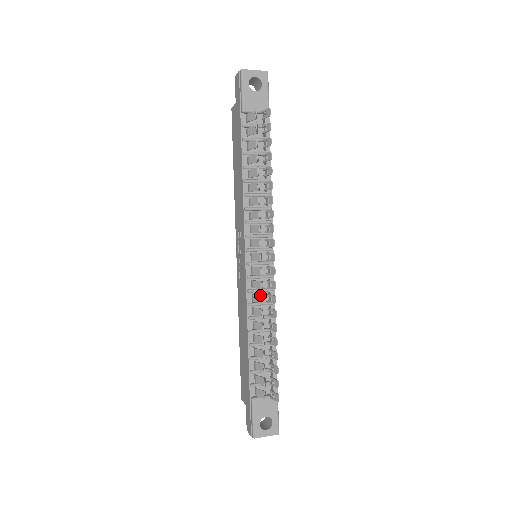
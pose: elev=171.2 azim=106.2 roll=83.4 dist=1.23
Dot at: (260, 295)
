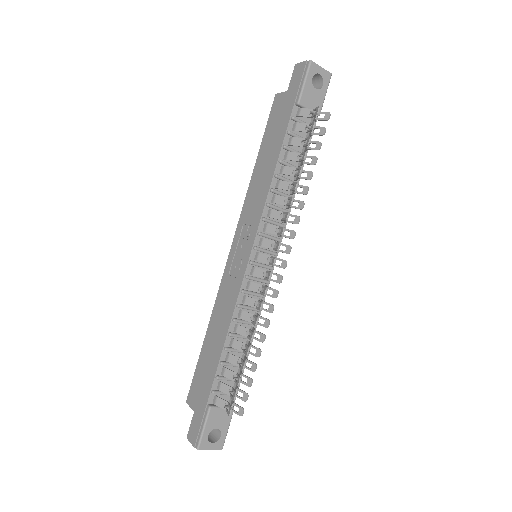
Dot at: (256, 299)
